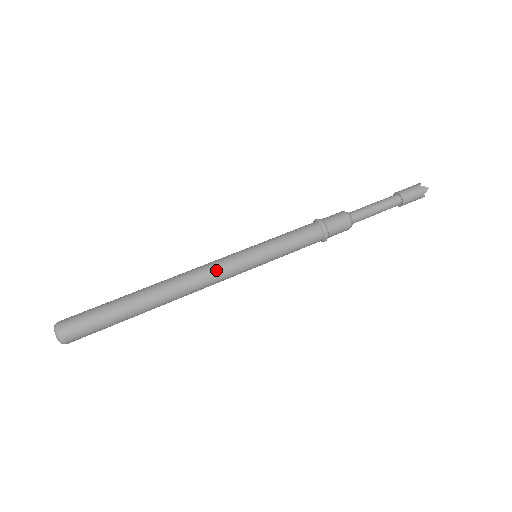
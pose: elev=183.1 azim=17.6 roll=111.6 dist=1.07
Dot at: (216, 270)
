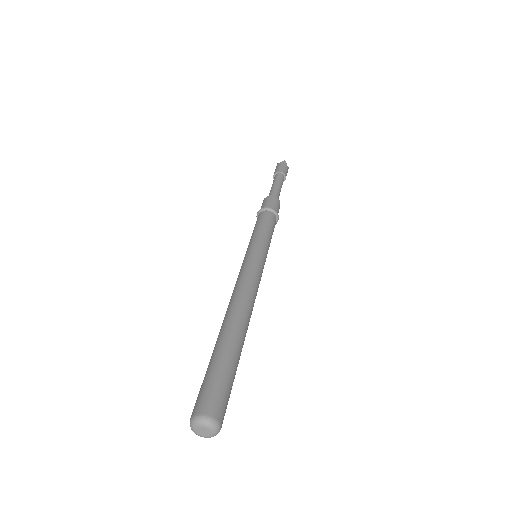
Dot at: (248, 276)
